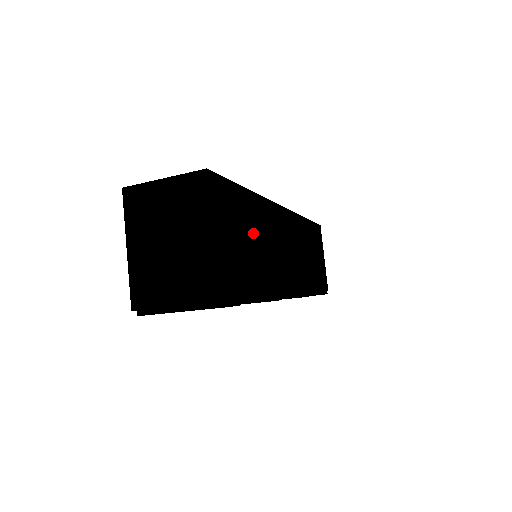
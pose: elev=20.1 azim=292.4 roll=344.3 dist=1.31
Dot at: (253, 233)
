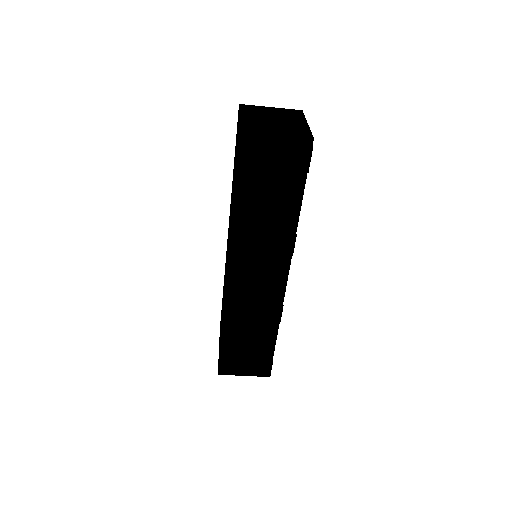
Dot at: occluded
